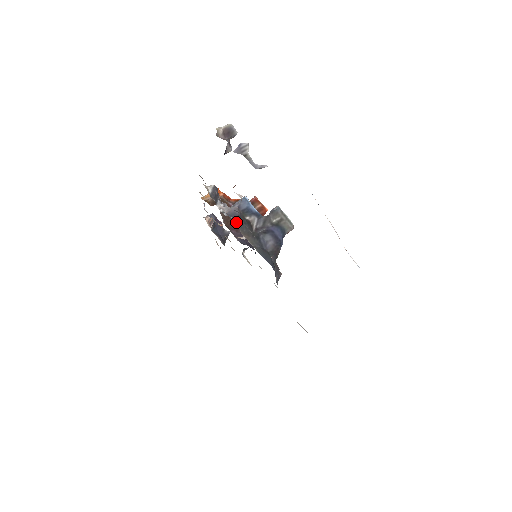
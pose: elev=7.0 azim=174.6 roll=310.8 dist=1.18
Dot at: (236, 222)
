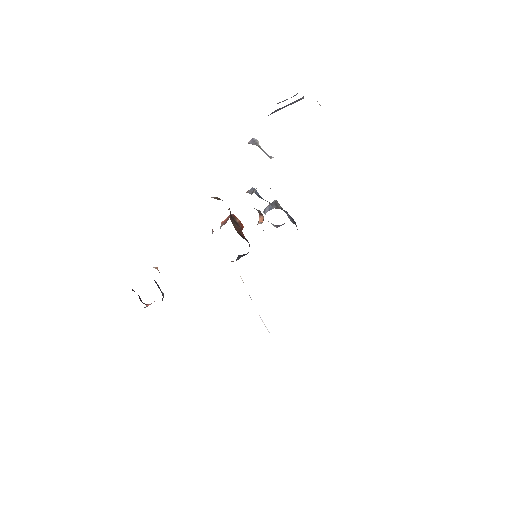
Dot at: occluded
